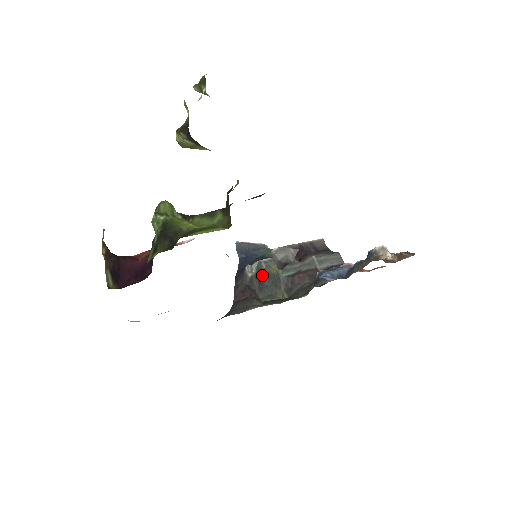
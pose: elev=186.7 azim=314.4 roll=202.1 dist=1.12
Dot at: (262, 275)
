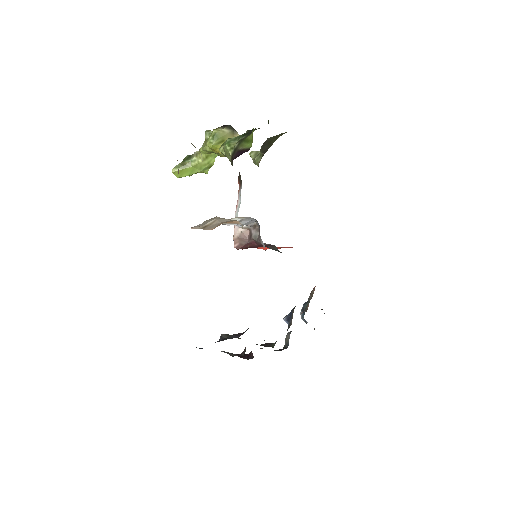
Dot at: occluded
